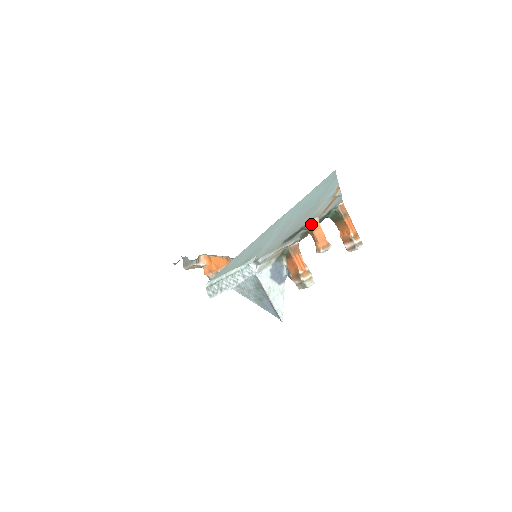
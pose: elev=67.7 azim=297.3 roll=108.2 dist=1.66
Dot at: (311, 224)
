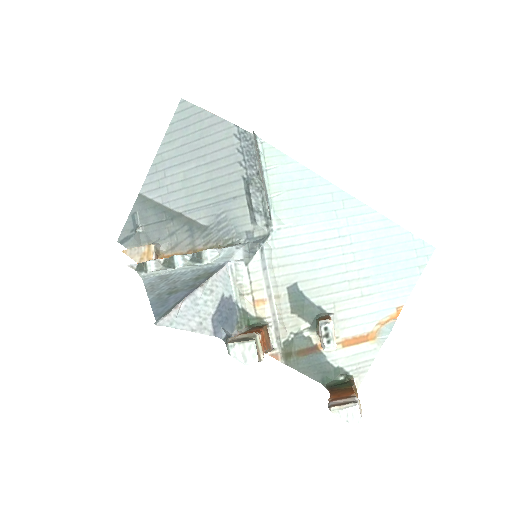
Dot at: (331, 319)
